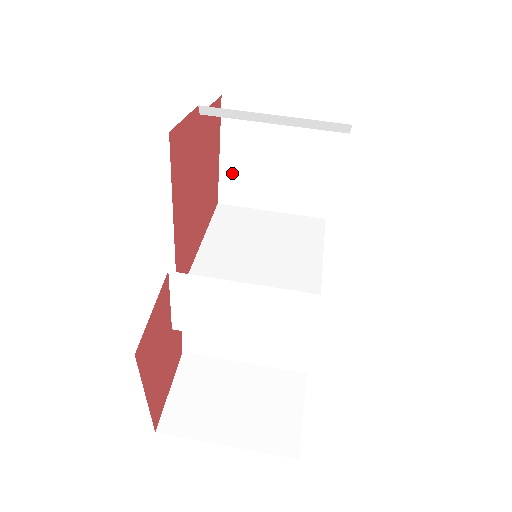
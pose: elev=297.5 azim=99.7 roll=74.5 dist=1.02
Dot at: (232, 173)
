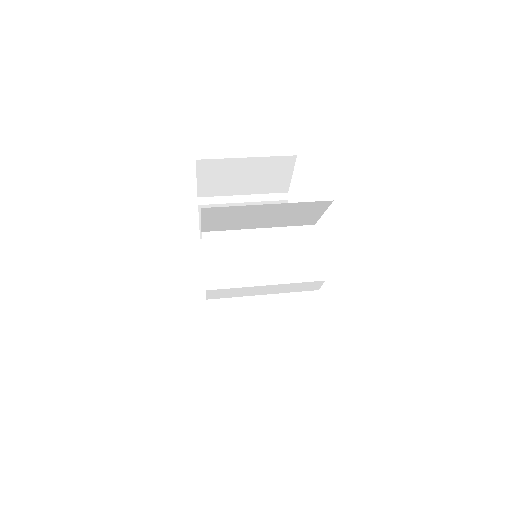
Dot at: occluded
